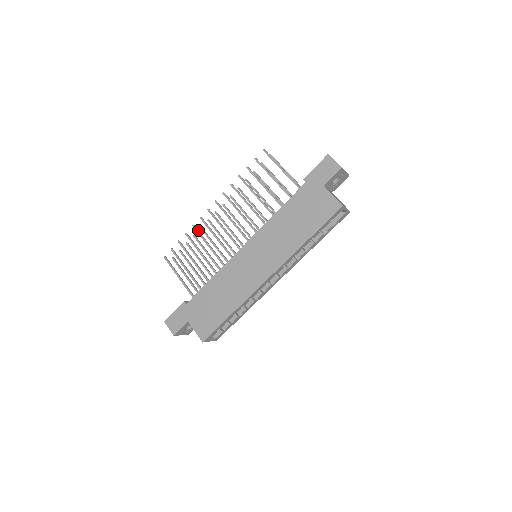
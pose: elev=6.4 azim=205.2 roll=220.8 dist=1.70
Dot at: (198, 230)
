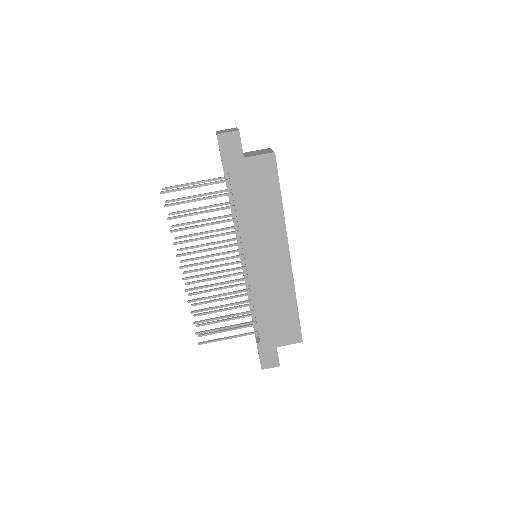
Dot at: (196, 299)
